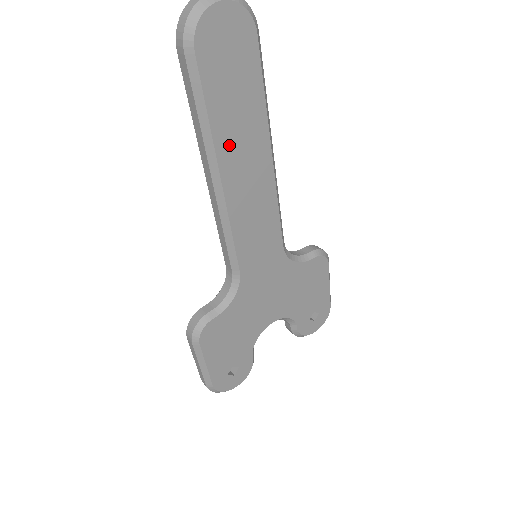
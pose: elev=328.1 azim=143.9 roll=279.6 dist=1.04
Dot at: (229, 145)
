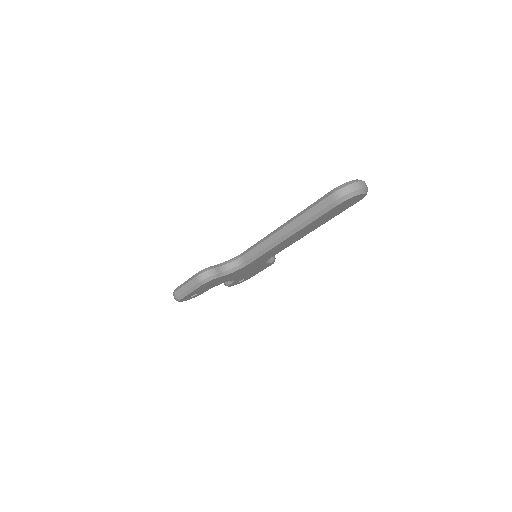
Dot at: (306, 229)
